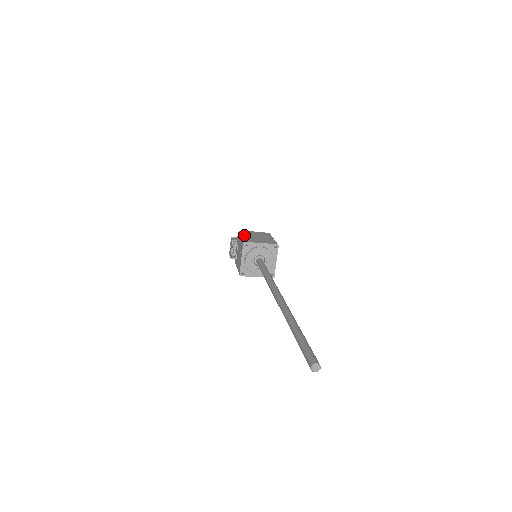
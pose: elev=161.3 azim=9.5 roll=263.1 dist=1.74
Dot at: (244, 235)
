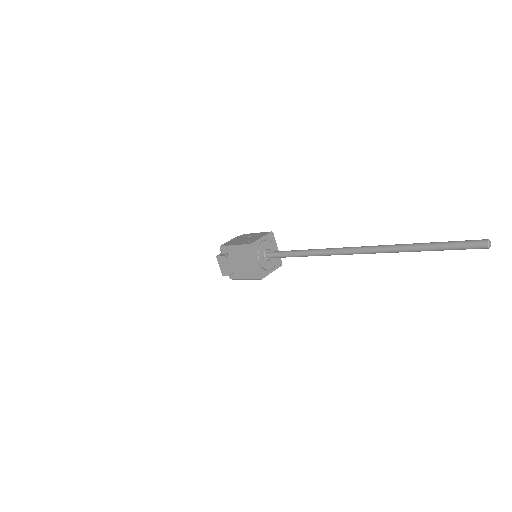
Dot at: (234, 244)
